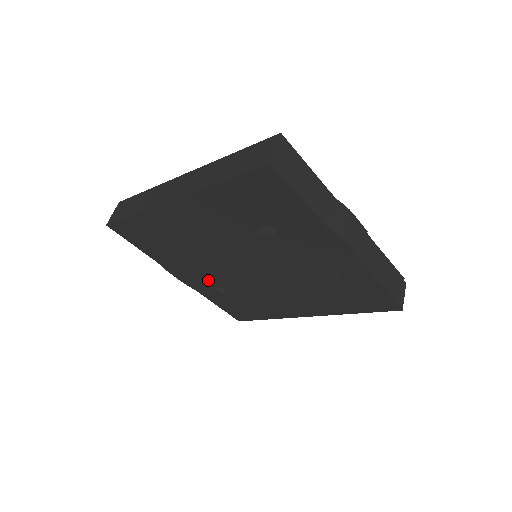
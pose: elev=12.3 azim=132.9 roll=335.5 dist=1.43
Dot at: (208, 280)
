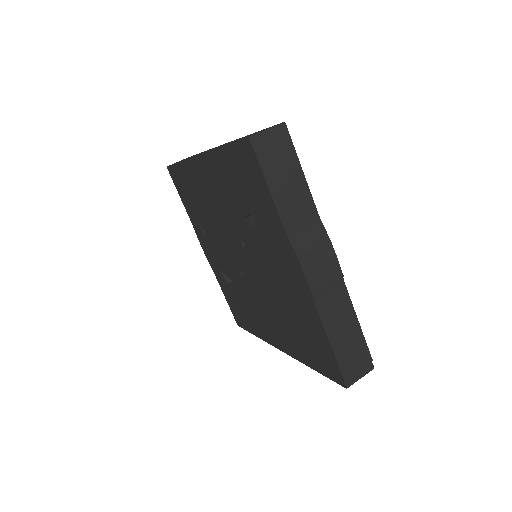
Dot at: (219, 262)
